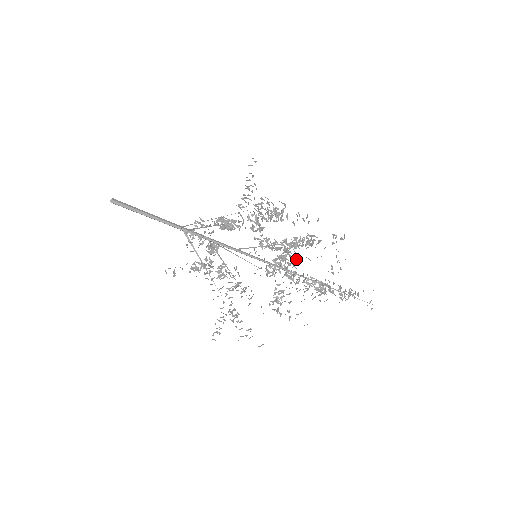
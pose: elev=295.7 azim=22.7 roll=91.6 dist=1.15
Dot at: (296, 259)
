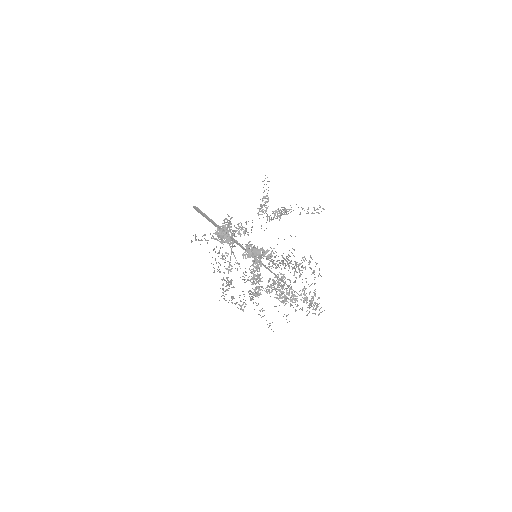
Dot at: (273, 263)
